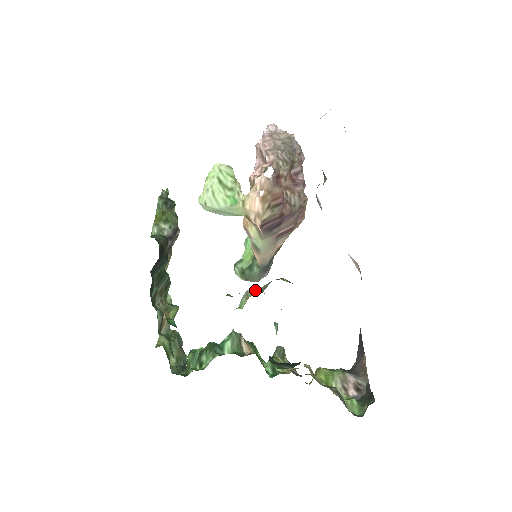
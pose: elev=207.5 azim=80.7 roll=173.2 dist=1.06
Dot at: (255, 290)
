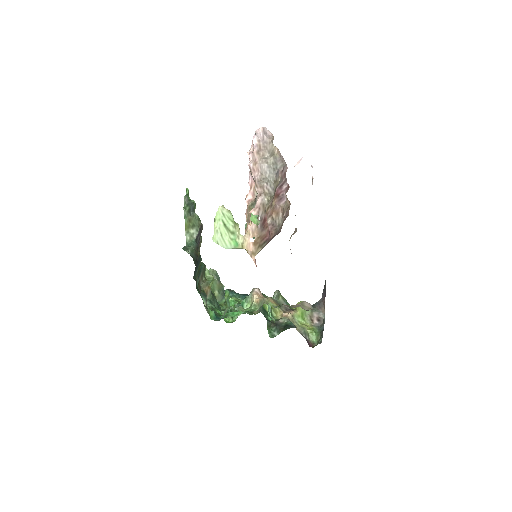
Dot at: (255, 300)
